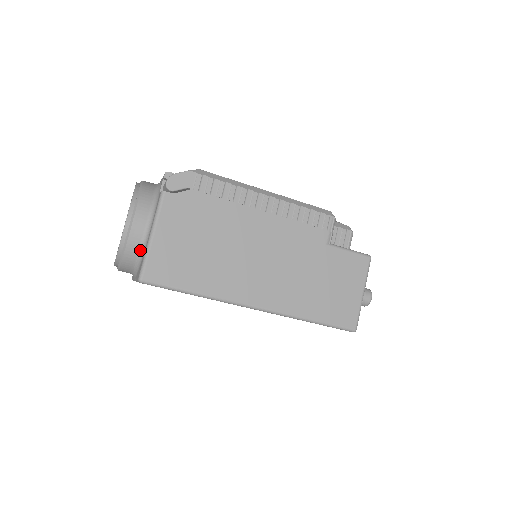
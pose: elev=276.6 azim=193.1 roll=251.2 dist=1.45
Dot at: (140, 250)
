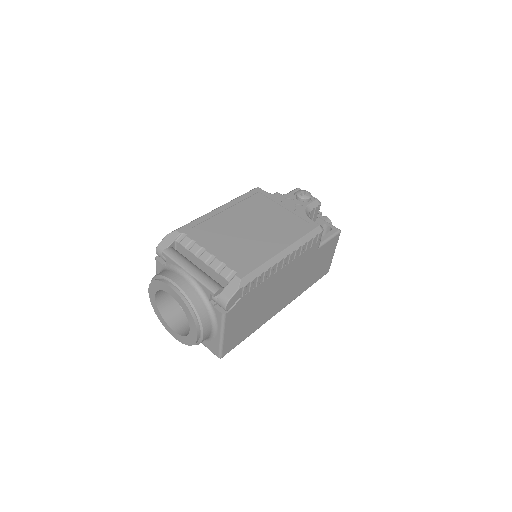
Dot at: (207, 338)
